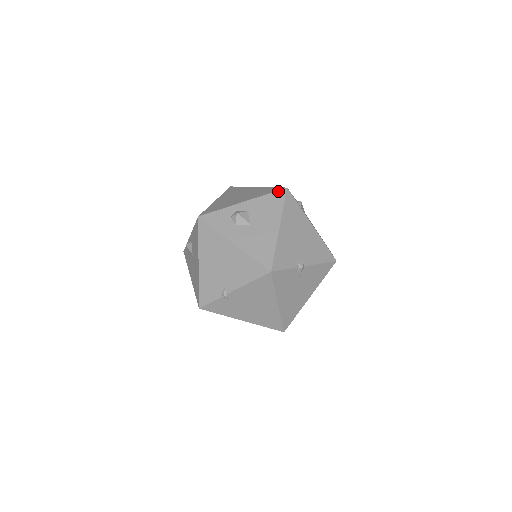
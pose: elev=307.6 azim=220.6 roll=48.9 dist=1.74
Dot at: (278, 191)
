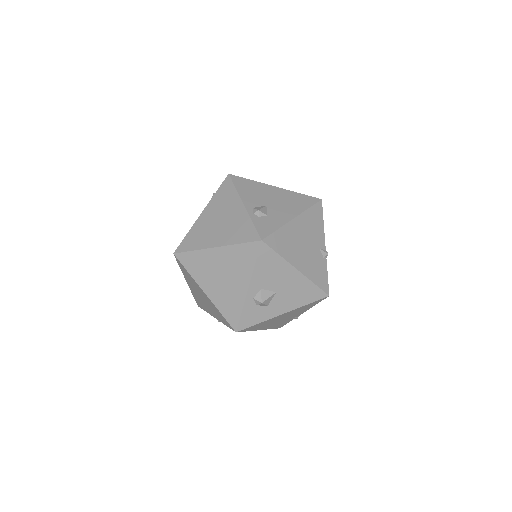
Dot at: (260, 251)
